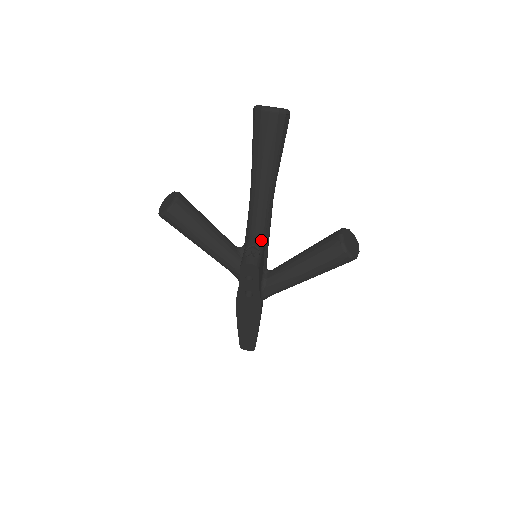
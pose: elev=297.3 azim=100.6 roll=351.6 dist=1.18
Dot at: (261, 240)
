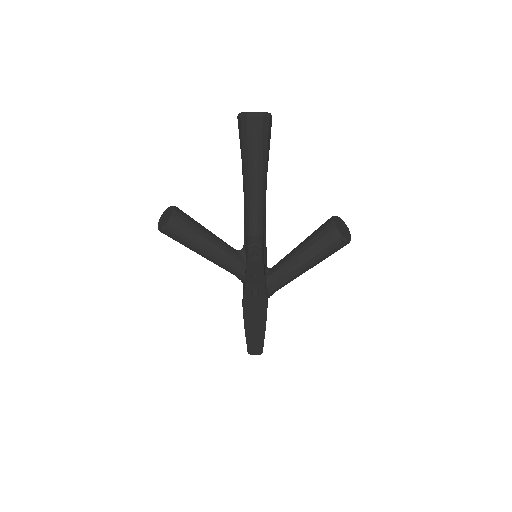
Dot at: (260, 239)
